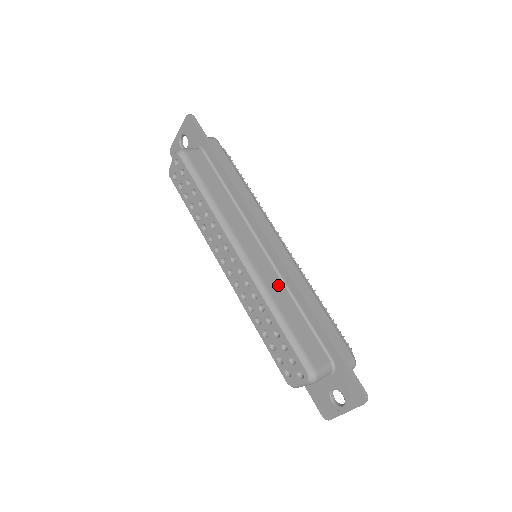
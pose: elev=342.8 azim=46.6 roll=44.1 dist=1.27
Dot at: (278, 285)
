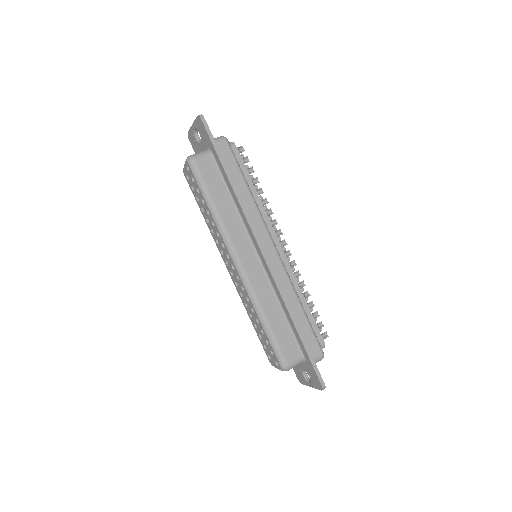
Dot at: (268, 293)
